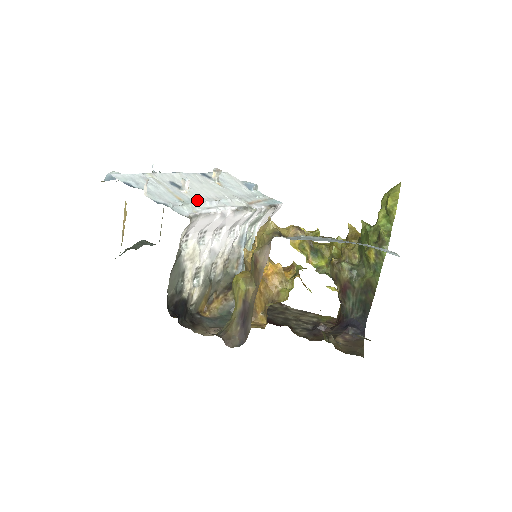
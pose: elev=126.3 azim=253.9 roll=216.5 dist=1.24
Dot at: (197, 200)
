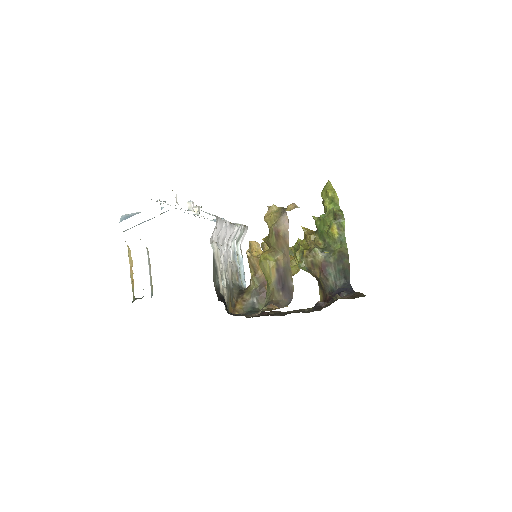
Dot at: occluded
